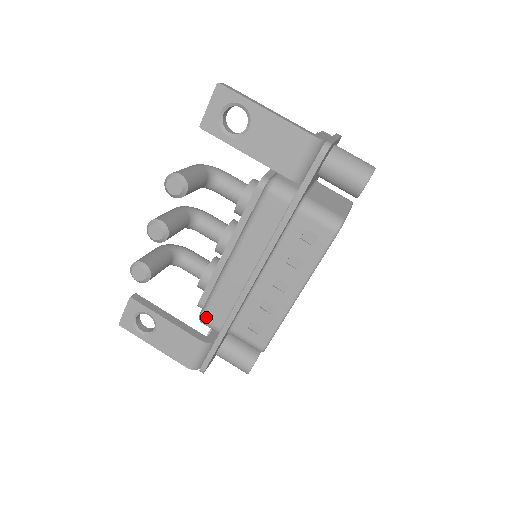
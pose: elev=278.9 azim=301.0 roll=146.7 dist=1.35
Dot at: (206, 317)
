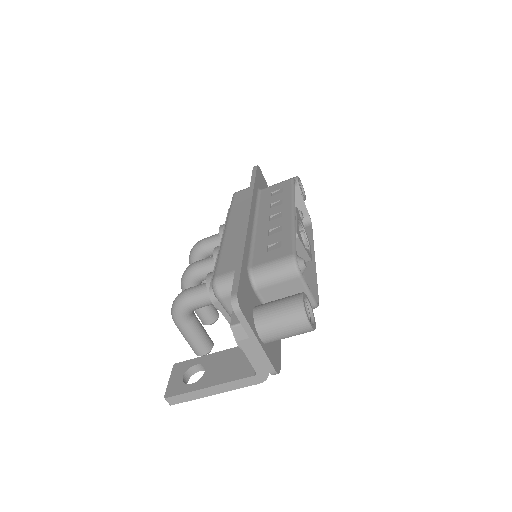
Dot at: occluded
